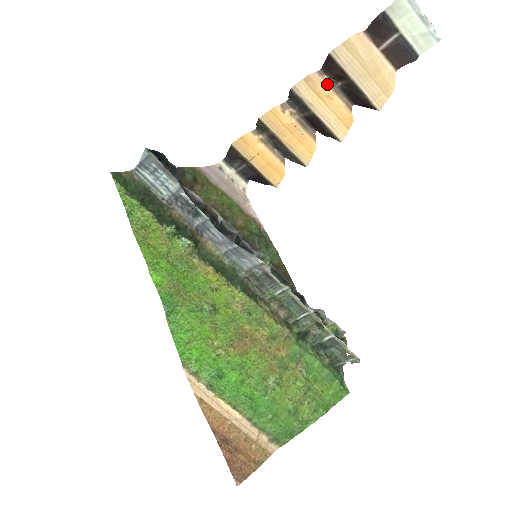
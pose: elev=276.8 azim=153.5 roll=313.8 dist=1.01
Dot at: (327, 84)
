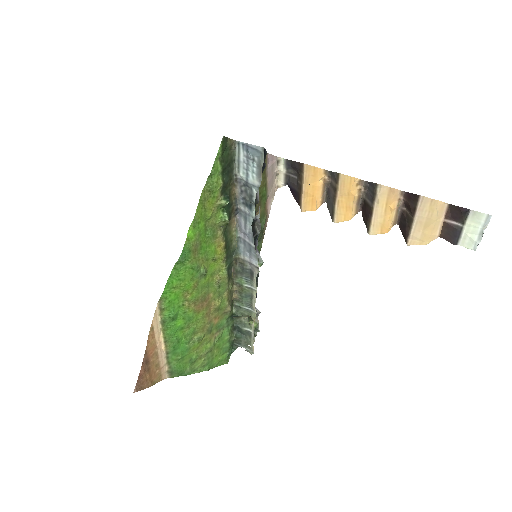
Dot at: (398, 201)
